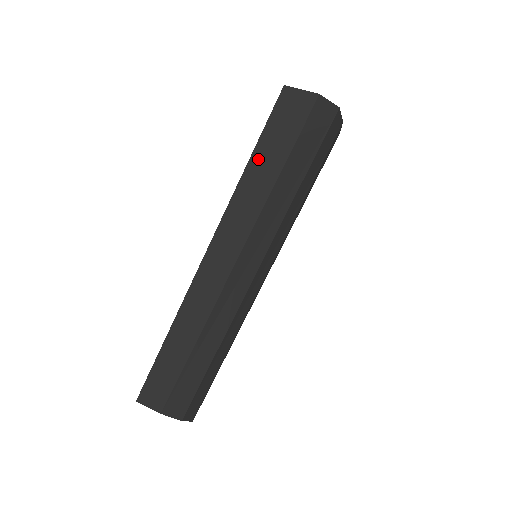
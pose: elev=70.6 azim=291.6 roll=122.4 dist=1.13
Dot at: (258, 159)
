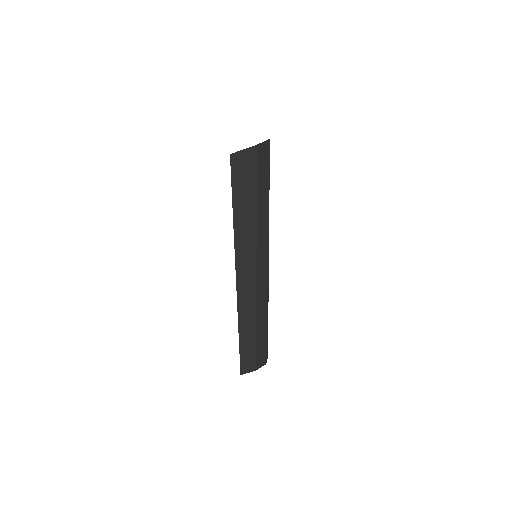
Dot at: (238, 214)
